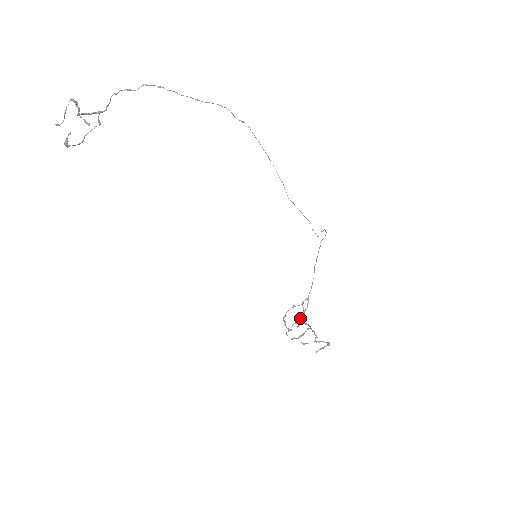
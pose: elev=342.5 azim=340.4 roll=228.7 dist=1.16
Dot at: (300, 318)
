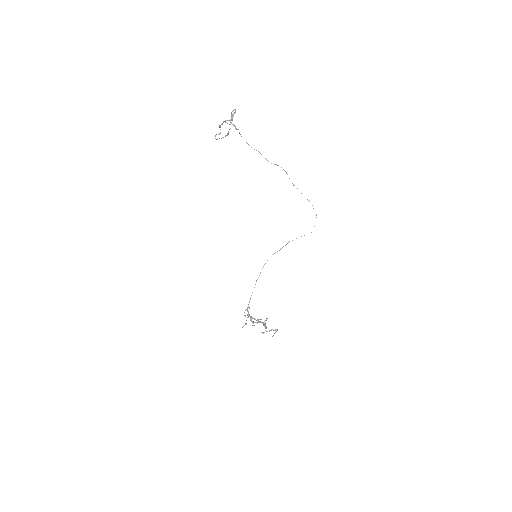
Dot at: occluded
